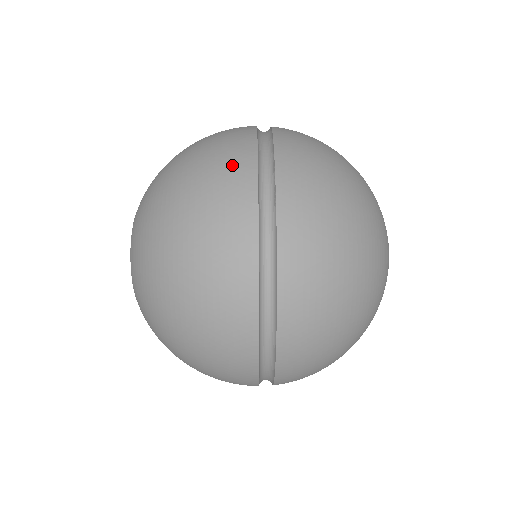
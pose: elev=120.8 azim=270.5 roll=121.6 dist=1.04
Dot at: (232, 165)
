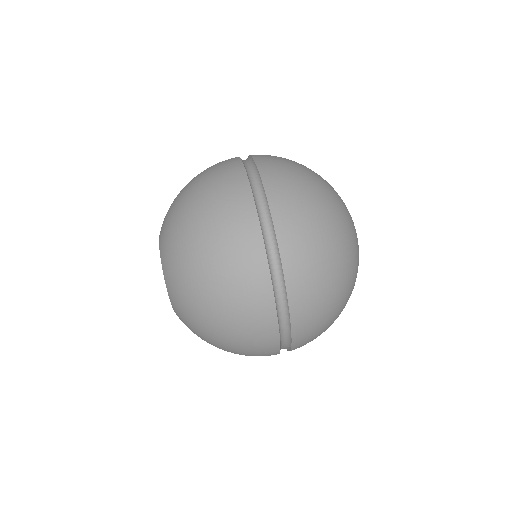
Dot at: (223, 161)
